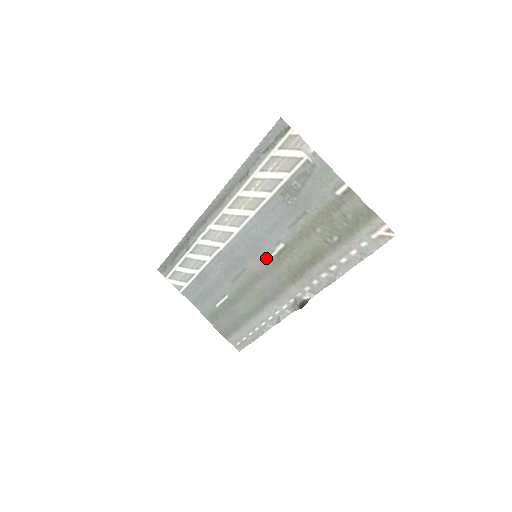
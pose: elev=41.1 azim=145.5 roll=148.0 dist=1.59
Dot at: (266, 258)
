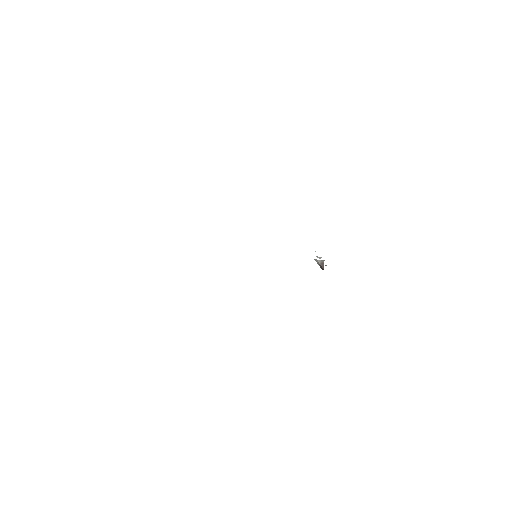
Dot at: occluded
